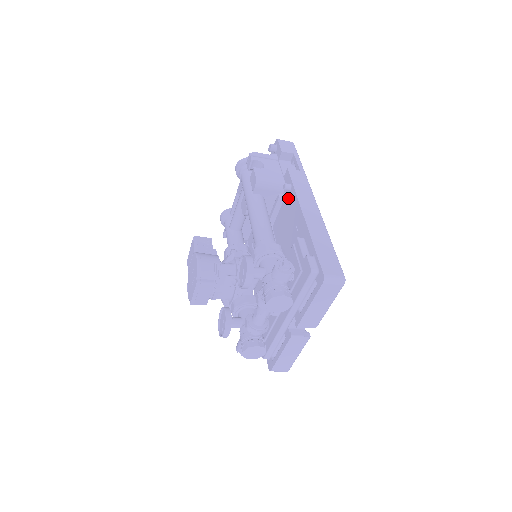
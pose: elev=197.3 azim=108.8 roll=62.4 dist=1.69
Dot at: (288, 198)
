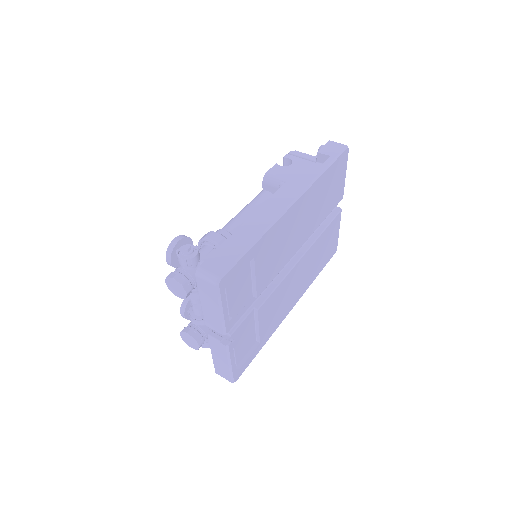
Dot at: occluded
